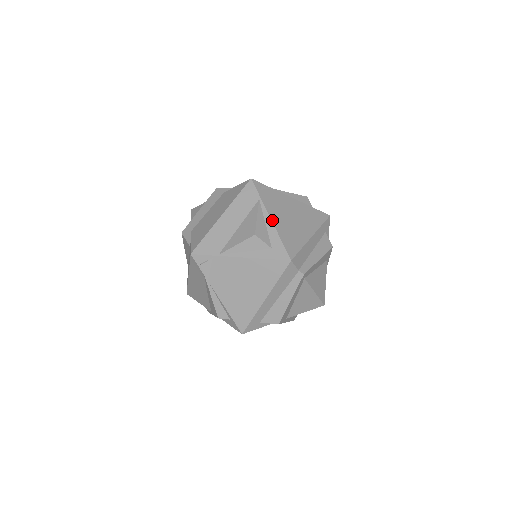
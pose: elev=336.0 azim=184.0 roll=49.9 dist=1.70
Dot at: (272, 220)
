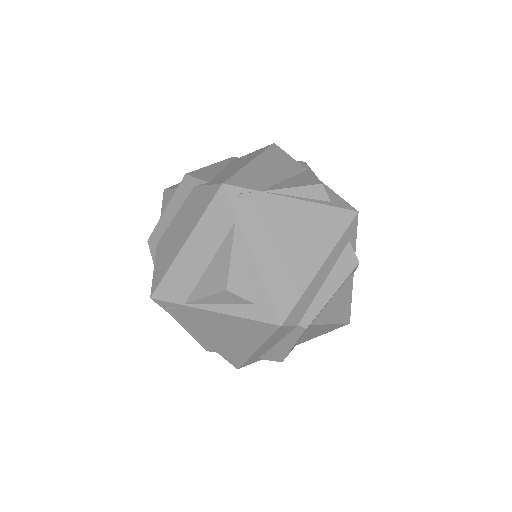
Dot at: (255, 258)
